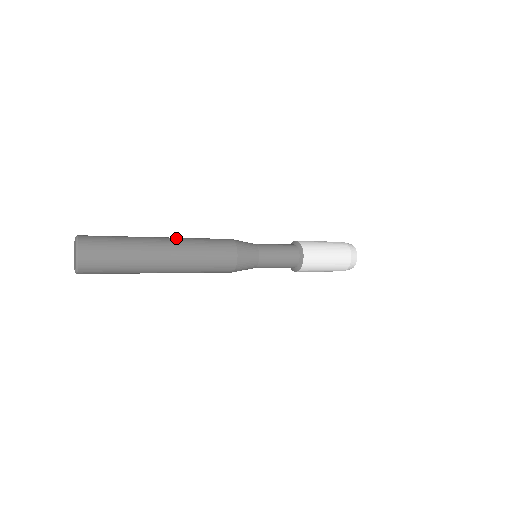
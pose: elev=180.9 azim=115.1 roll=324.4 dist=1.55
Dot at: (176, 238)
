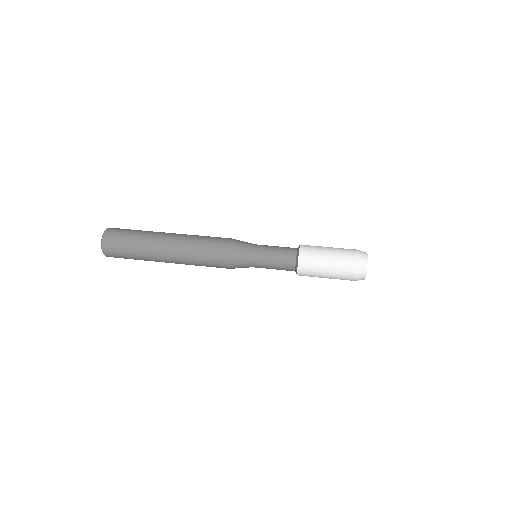
Dot at: (176, 250)
